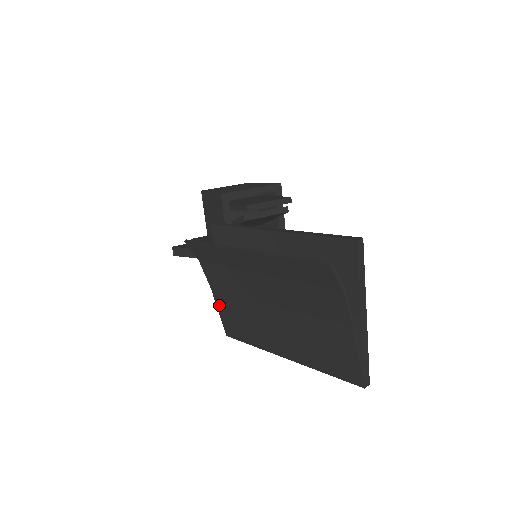
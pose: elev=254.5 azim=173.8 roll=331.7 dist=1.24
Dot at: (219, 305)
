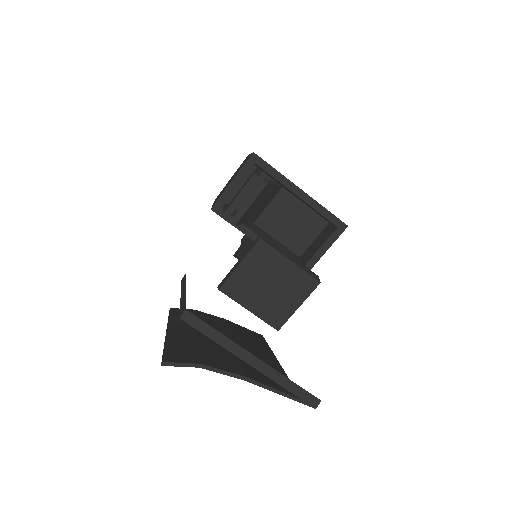
Dot at: occluded
